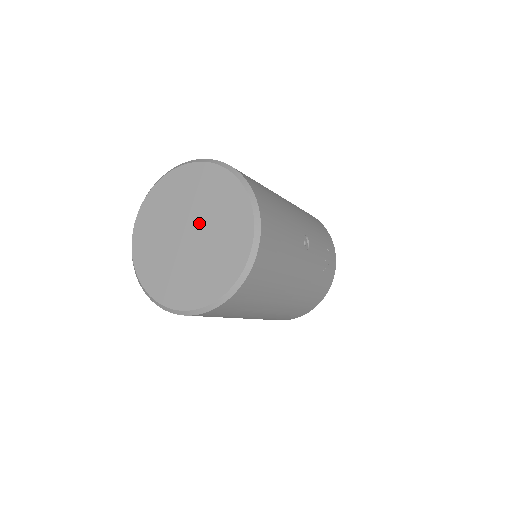
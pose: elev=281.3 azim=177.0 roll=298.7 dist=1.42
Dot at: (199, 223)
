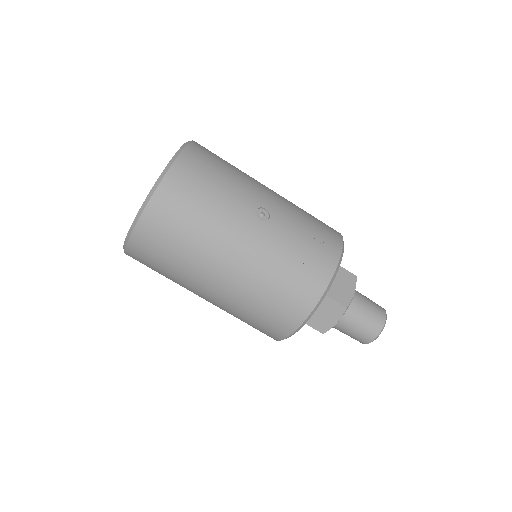
Dot at: occluded
